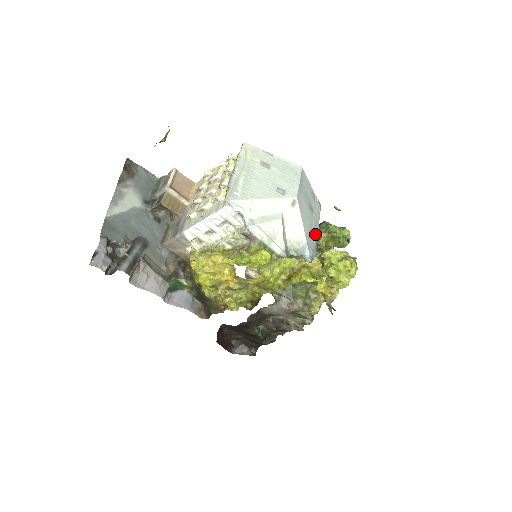
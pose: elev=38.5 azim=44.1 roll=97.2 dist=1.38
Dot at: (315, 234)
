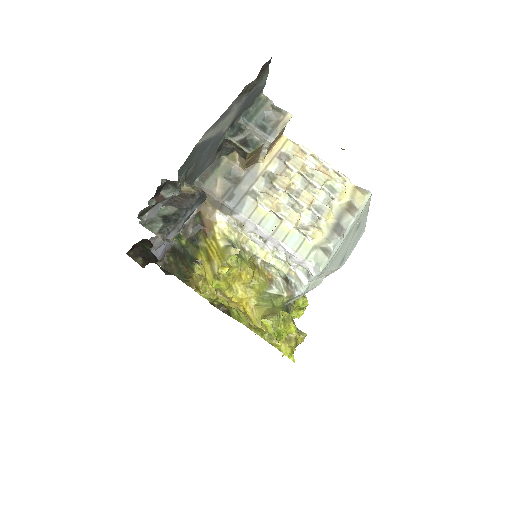
Dot at: occluded
